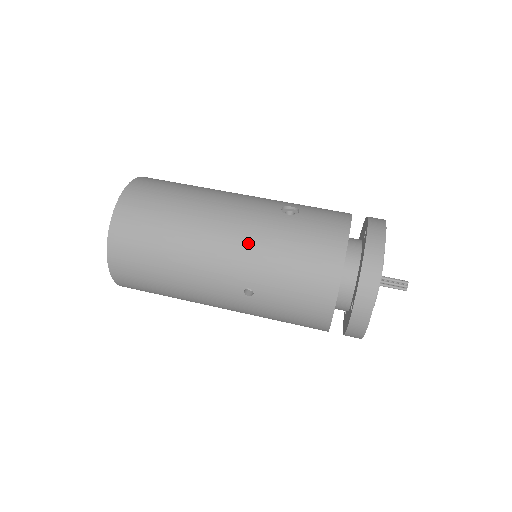
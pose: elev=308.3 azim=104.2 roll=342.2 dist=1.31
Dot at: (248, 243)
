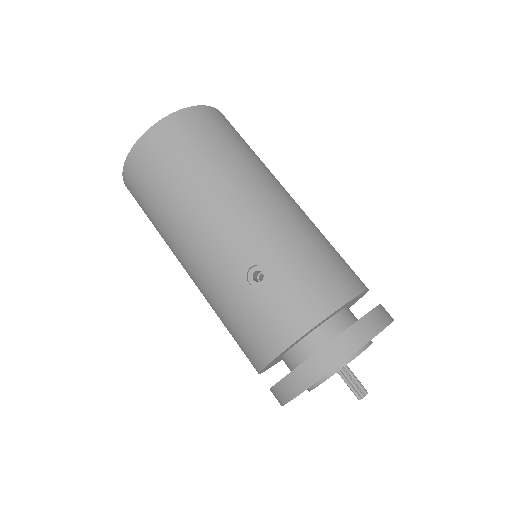
Dot at: (204, 282)
